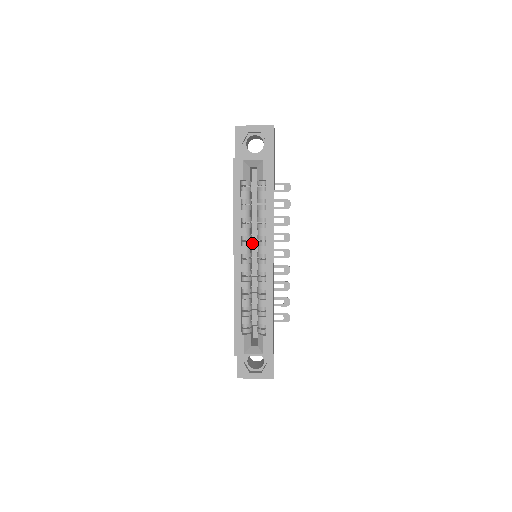
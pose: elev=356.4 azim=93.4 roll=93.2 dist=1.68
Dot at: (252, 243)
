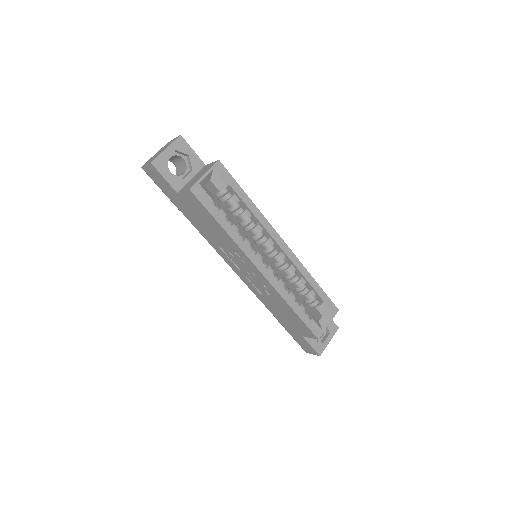
Dot at: occluded
